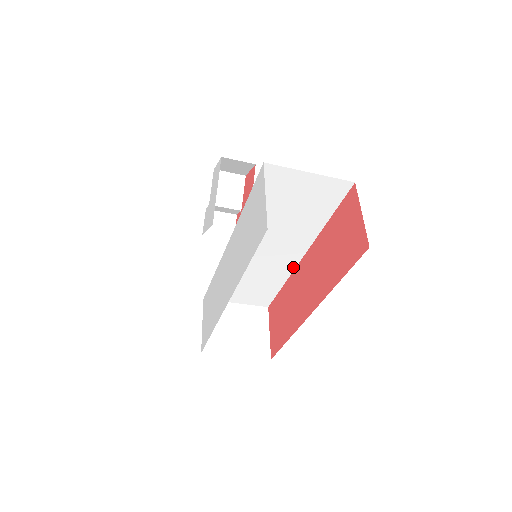
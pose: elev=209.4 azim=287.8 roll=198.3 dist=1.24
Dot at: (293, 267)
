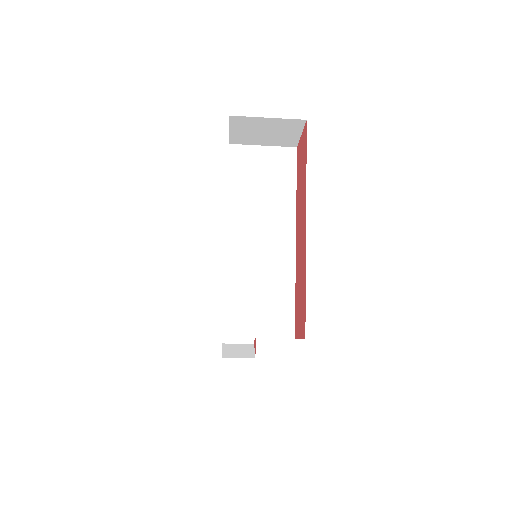
Dot at: (293, 258)
